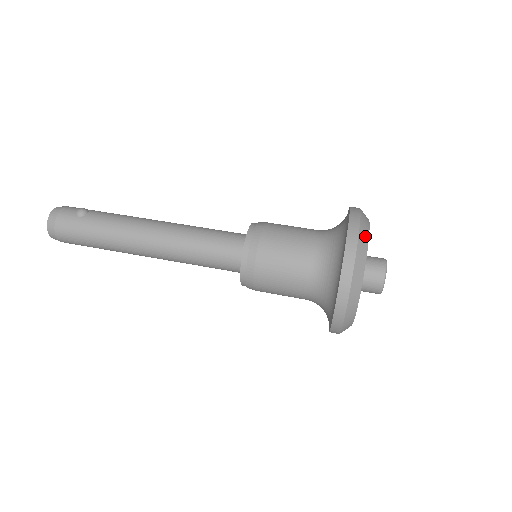
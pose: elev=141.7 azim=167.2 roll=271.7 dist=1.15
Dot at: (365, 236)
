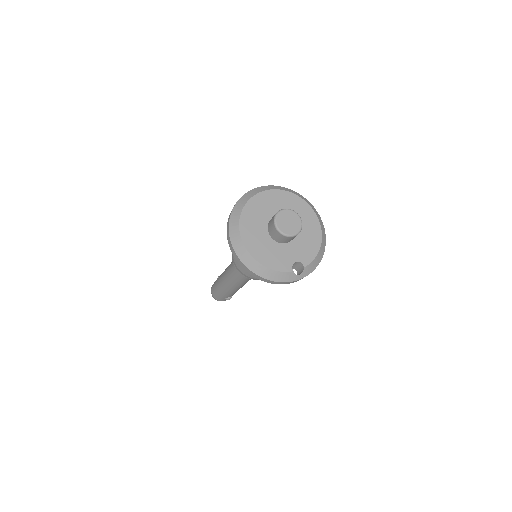
Dot at: (253, 193)
